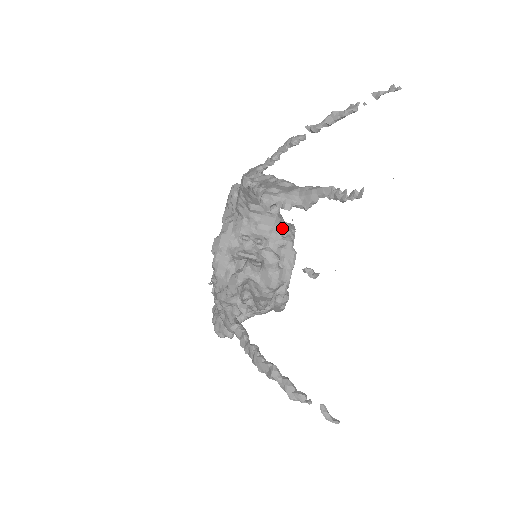
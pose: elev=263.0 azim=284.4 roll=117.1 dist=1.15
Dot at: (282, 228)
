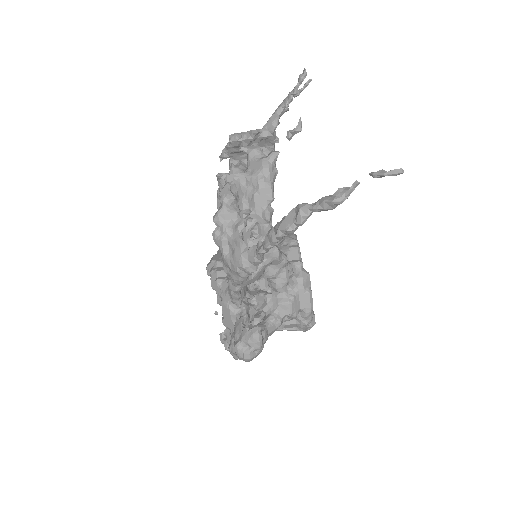
Dot at: occluded
